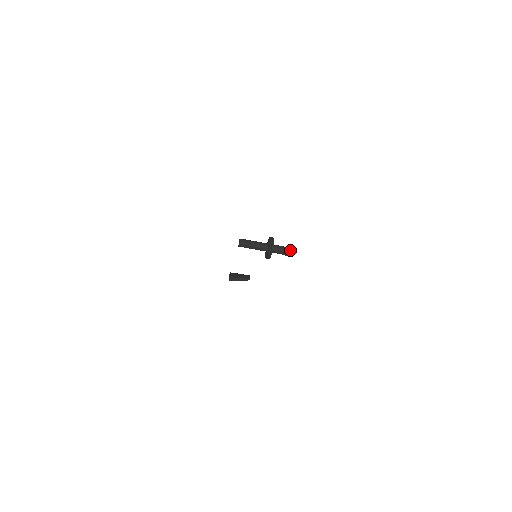
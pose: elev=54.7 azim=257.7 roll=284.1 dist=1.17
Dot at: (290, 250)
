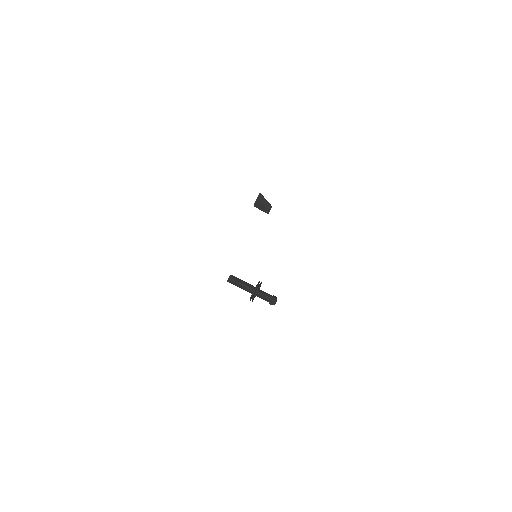
Dot at: (275, 296)
